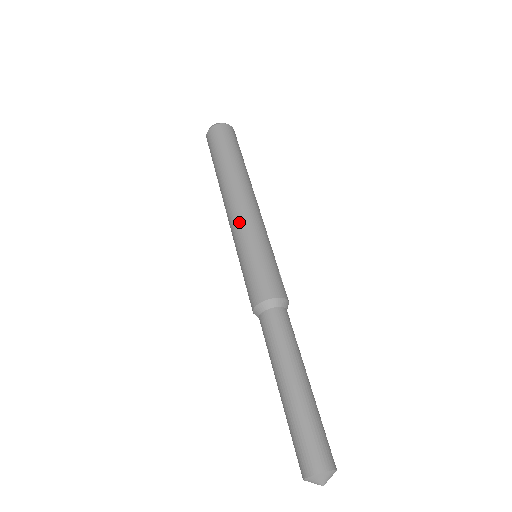
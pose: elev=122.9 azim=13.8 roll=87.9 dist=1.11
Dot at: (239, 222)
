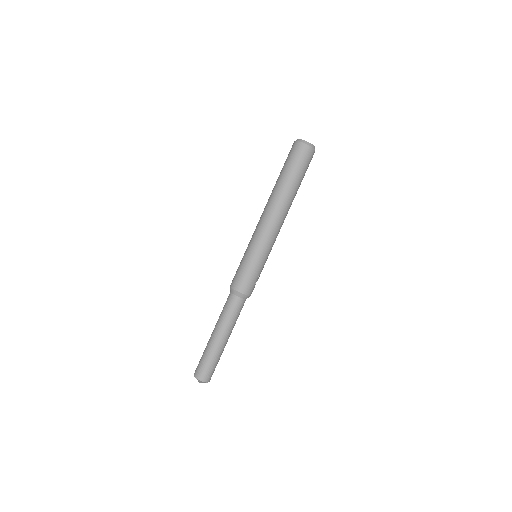
Dot at: (258, 232)
